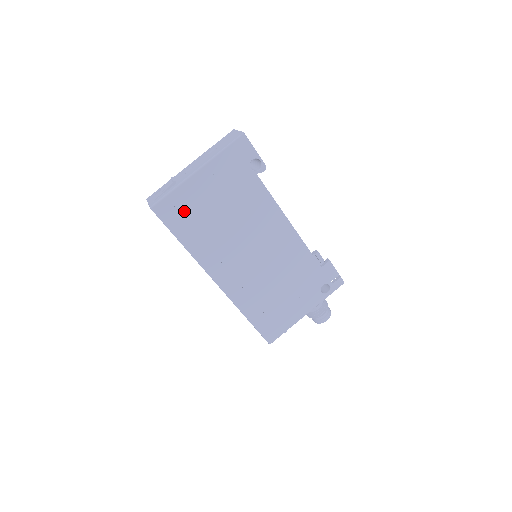
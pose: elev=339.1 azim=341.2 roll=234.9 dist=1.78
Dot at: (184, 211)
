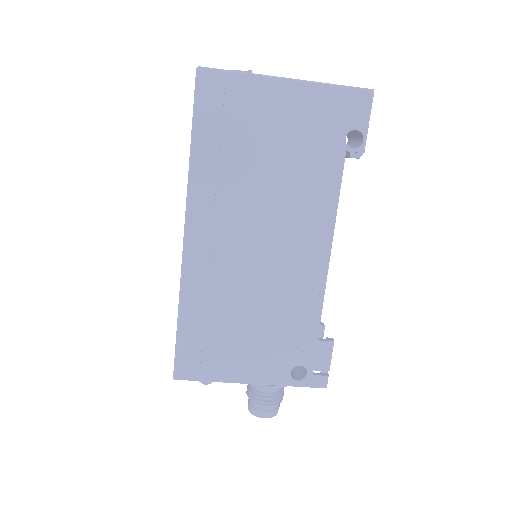
Dot at: (230, 110)
